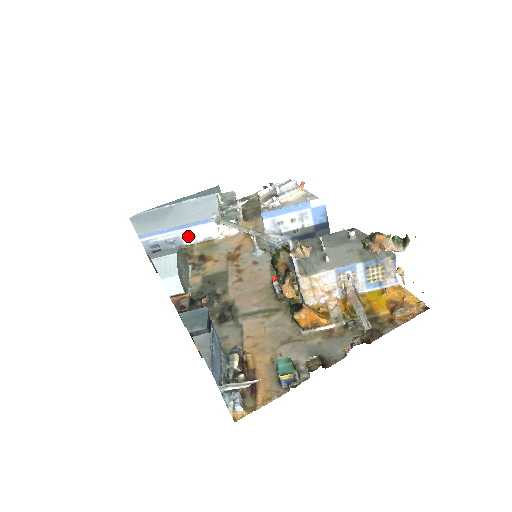
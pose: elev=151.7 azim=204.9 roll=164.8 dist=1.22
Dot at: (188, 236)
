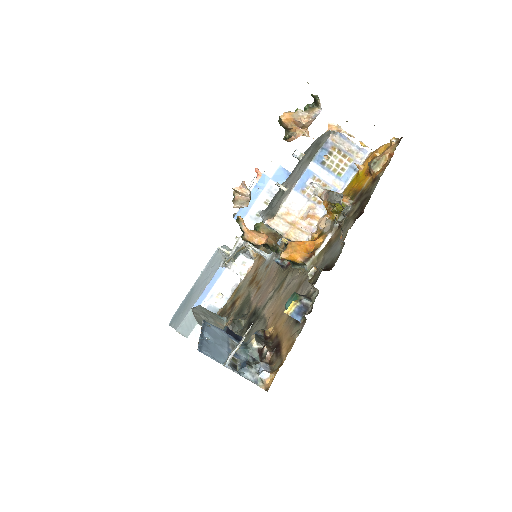
Dot at: (217, 299)
